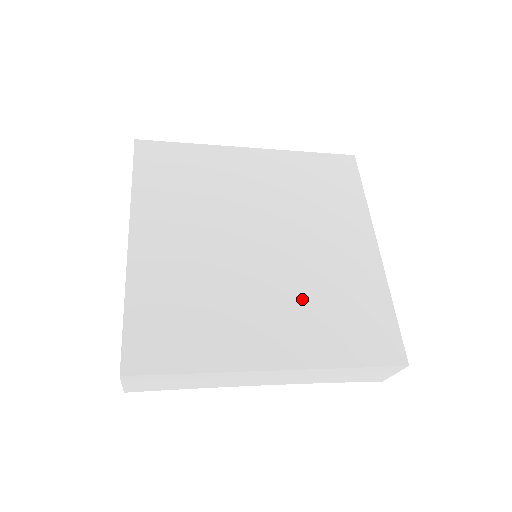
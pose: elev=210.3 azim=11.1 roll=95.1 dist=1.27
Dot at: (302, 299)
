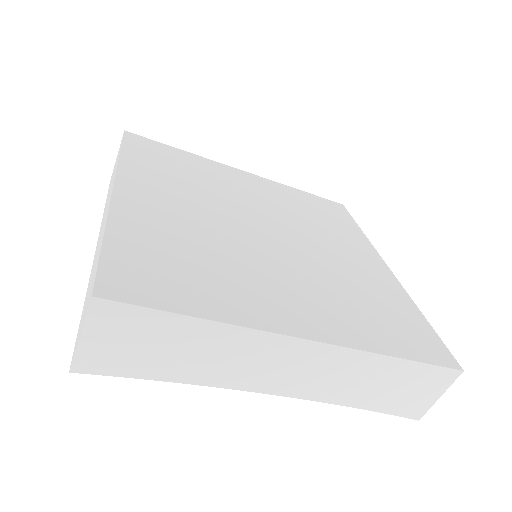
Dot at: (324, 285)
